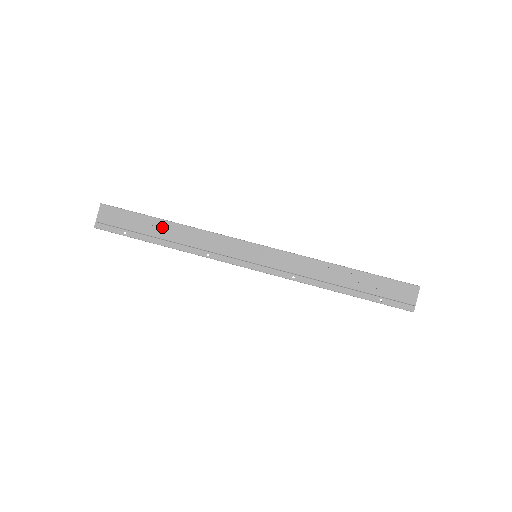
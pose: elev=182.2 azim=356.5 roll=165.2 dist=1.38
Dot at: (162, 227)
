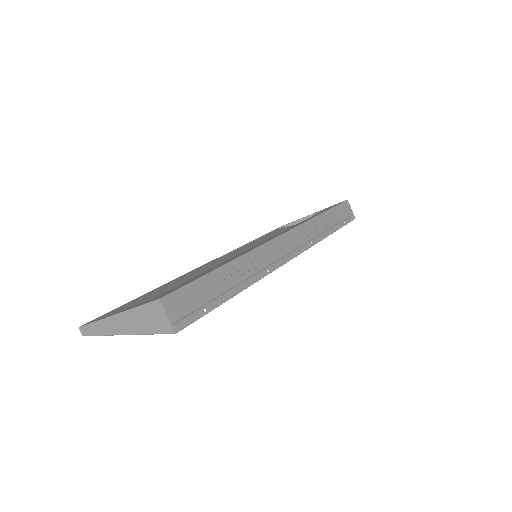
Dot at: occluded
